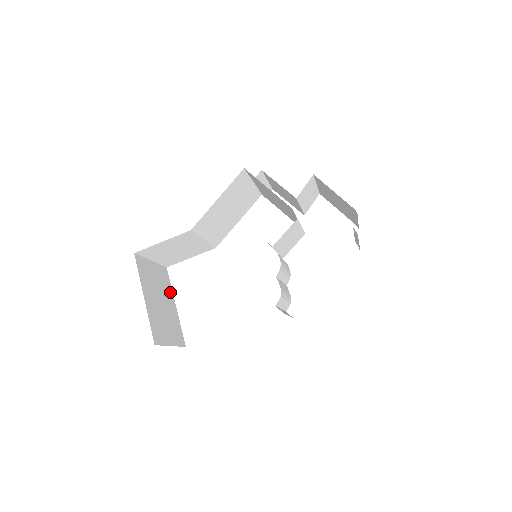
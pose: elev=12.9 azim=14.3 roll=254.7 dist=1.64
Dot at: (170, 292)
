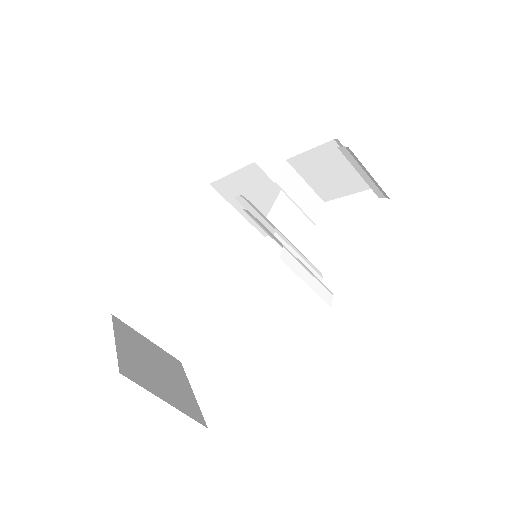
Dot at: (182, 376)
